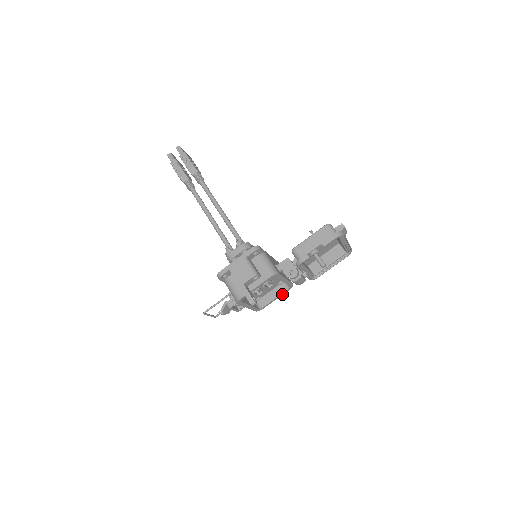
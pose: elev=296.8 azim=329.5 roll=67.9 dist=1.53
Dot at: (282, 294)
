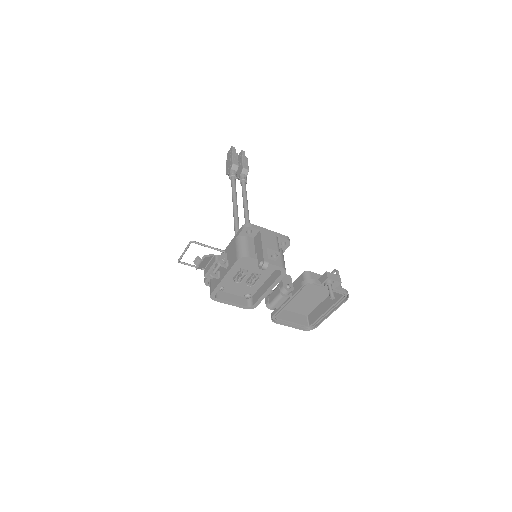
Dot at: (239, 306)
